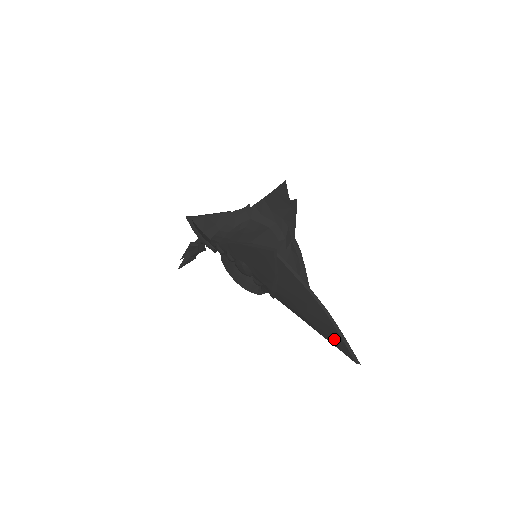
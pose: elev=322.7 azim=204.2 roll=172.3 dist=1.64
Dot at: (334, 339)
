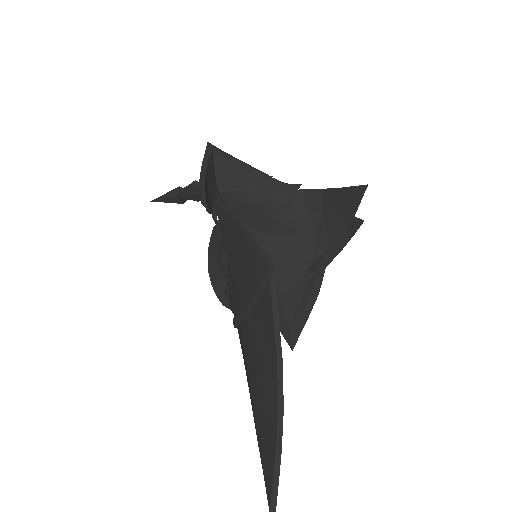
Dot at: (265, 453)
